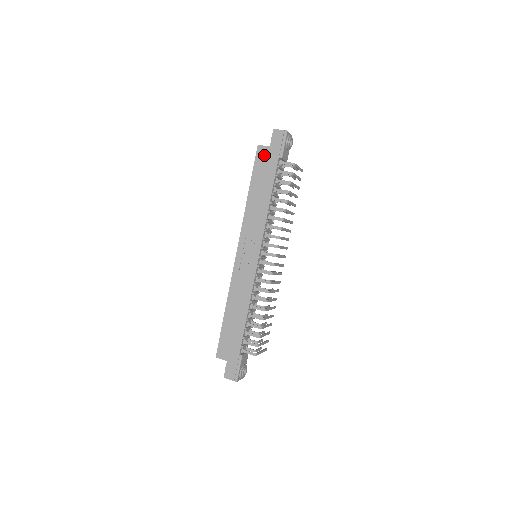
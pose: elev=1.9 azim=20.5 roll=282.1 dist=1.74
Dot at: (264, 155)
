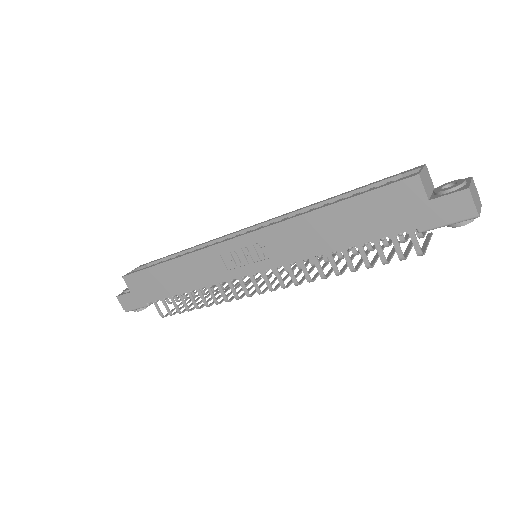
Dot at: (406, 198)
